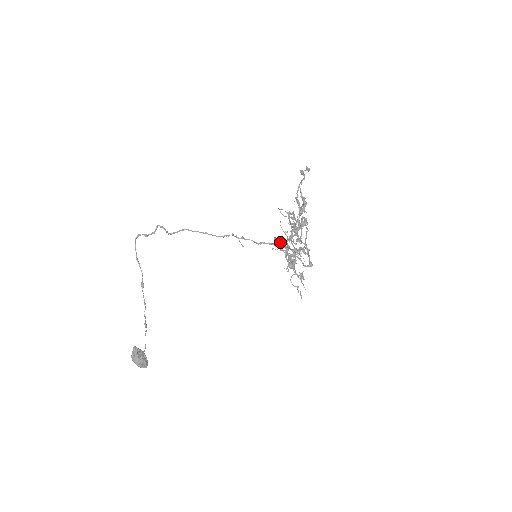
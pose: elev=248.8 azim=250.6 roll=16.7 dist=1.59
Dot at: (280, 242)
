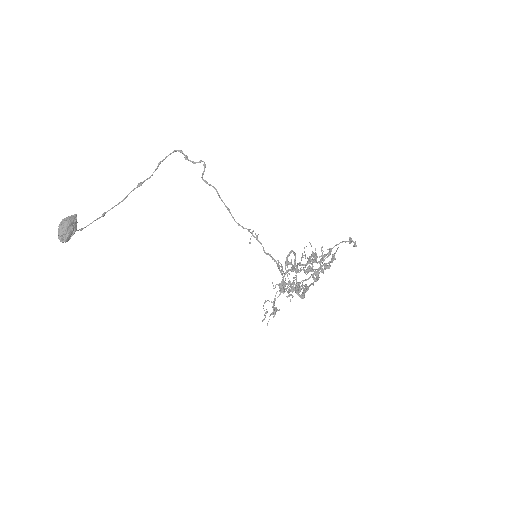
Dot at: occluded
